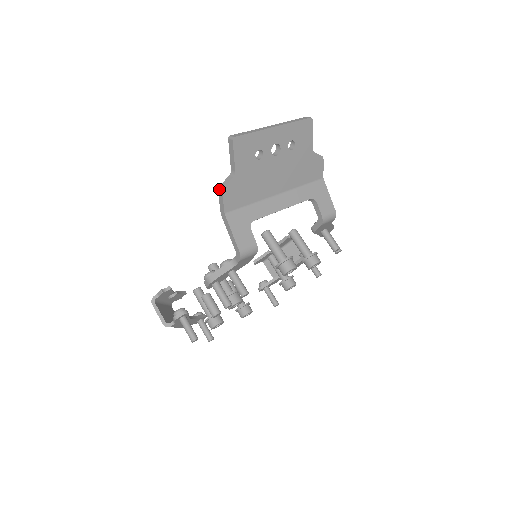
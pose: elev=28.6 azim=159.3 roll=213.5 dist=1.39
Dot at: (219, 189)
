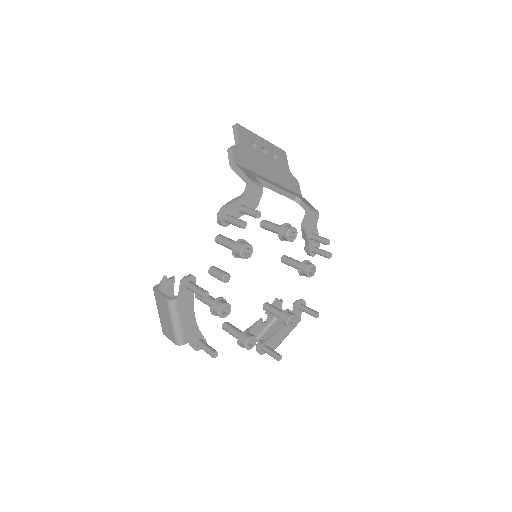
Dot at: (228, 149)
